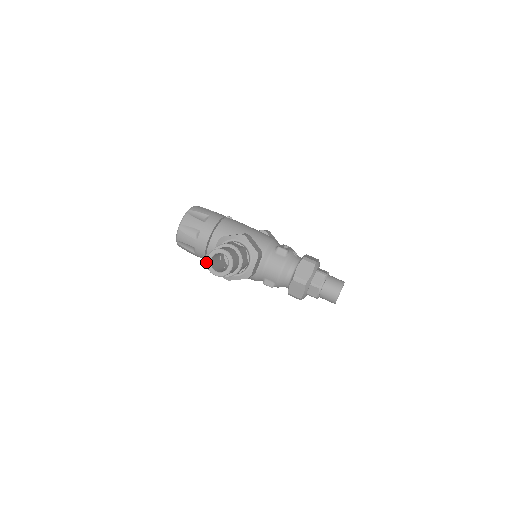
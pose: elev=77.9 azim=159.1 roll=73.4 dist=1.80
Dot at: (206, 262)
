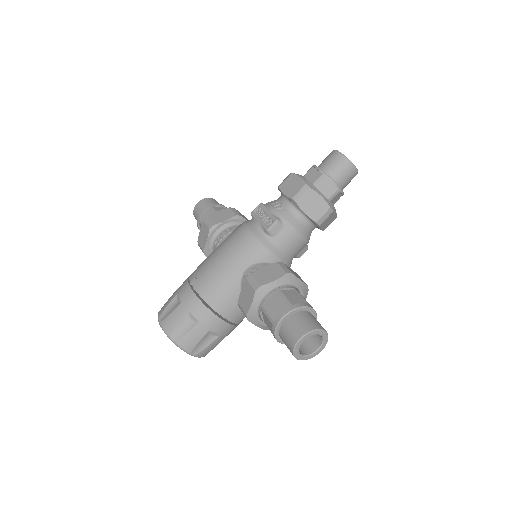
Dot at: occluded
